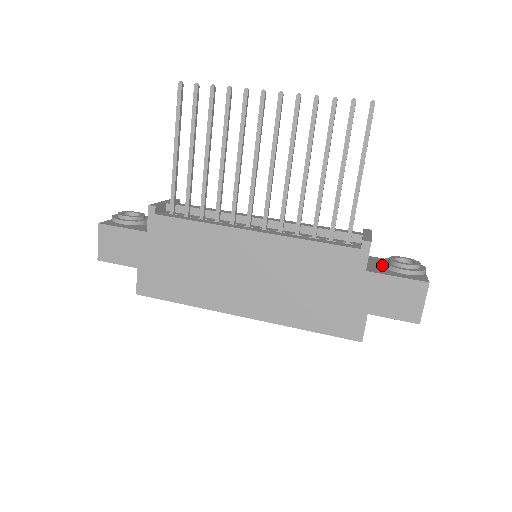
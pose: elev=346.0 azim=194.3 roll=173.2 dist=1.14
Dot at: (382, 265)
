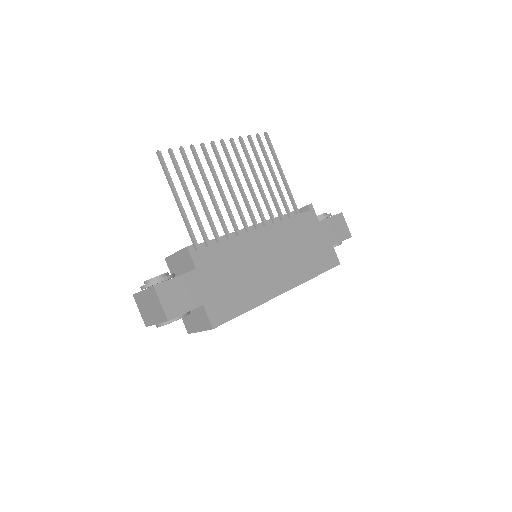
Dot at: occluded
